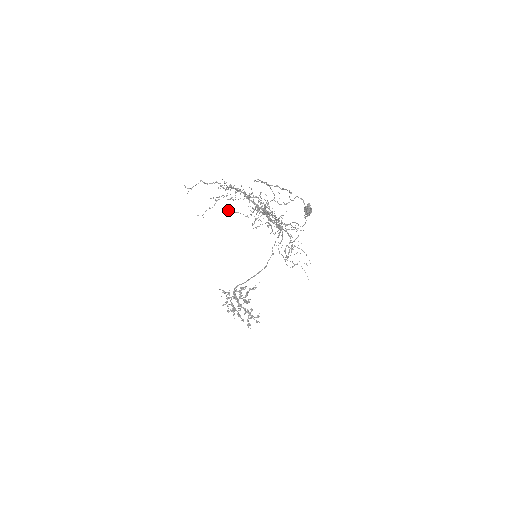
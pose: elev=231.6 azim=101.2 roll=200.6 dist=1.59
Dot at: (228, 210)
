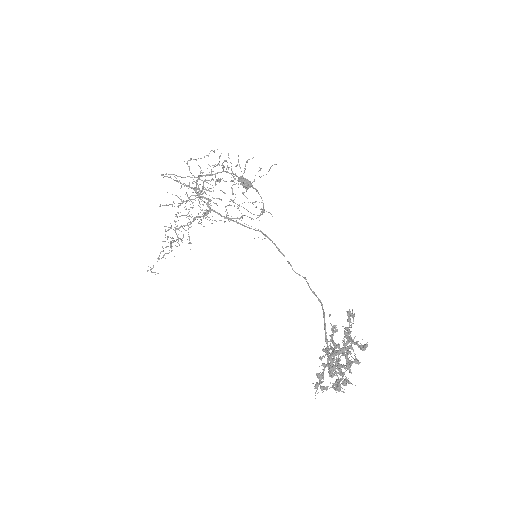
Dot at: (160, 206)
